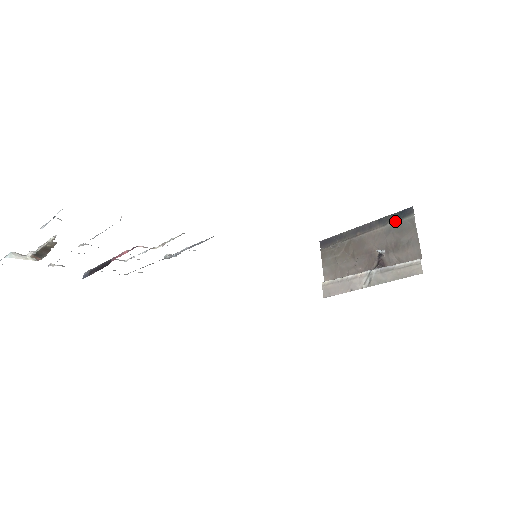
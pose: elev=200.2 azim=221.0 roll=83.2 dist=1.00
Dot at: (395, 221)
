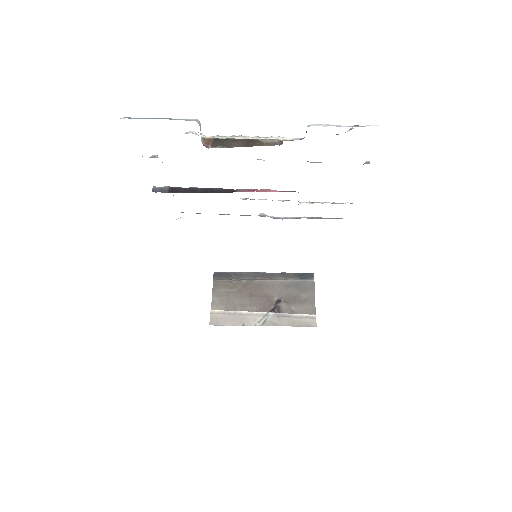
Dot at: (296, 279)
